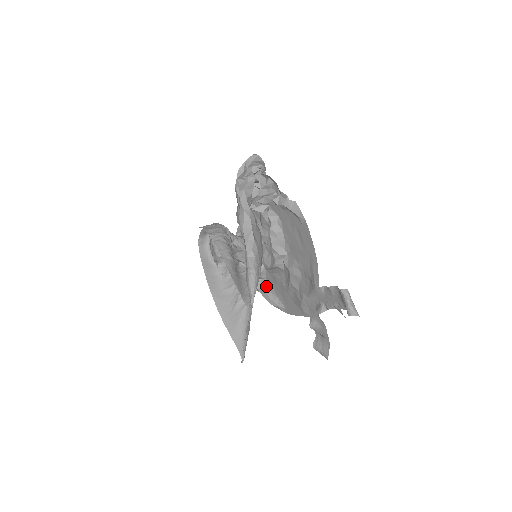
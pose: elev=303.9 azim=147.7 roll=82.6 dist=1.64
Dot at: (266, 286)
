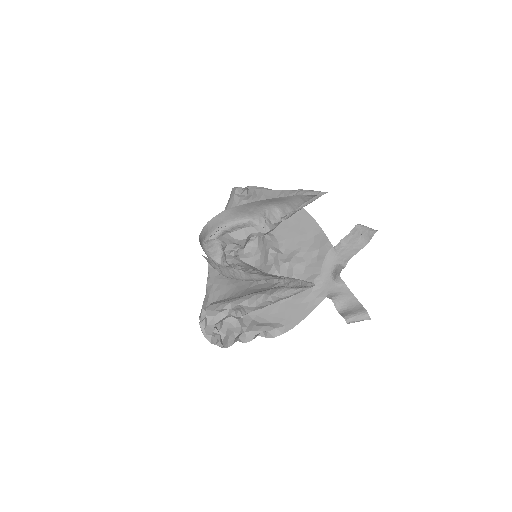
Dot at: (251, 322)
